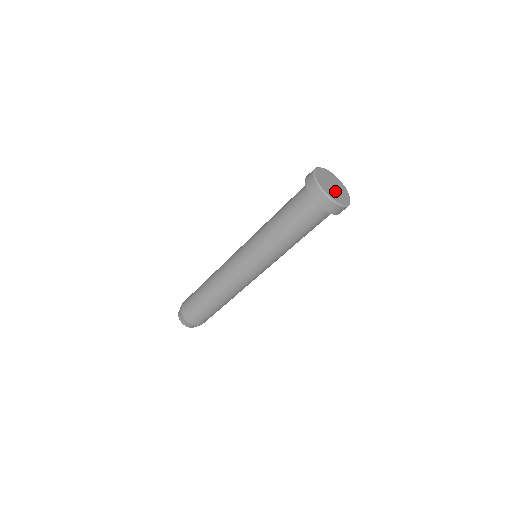
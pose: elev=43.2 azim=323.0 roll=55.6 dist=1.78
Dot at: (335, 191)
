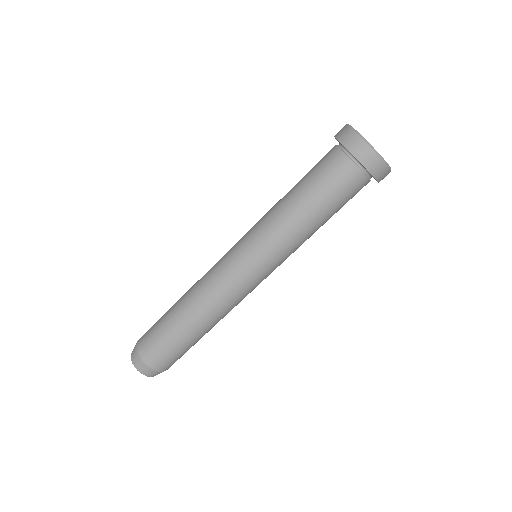
Dot at: occluded
